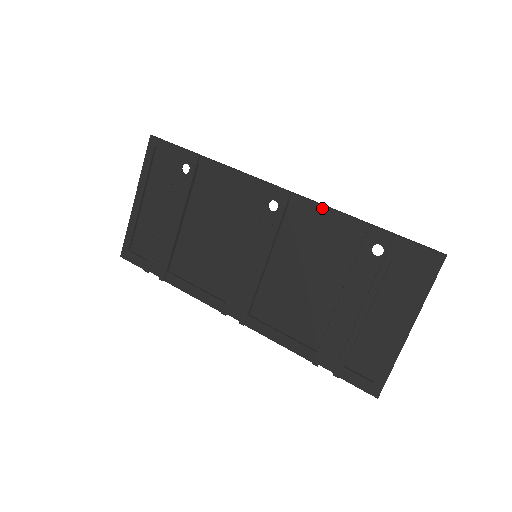
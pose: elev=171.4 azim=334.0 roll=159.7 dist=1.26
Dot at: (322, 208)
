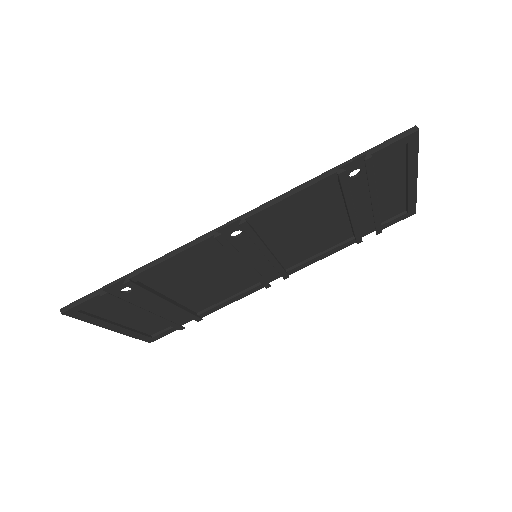
Dot at: (284, 202)
